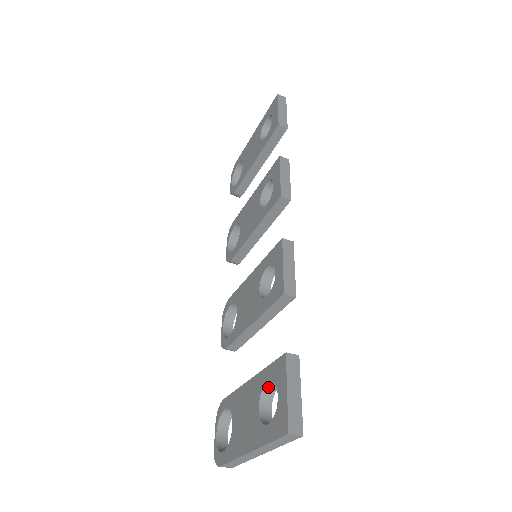
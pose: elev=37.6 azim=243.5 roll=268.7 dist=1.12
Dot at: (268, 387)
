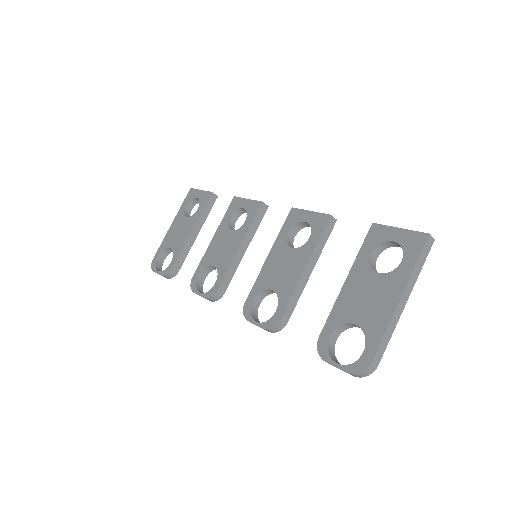
Dot at: (371, 261)
